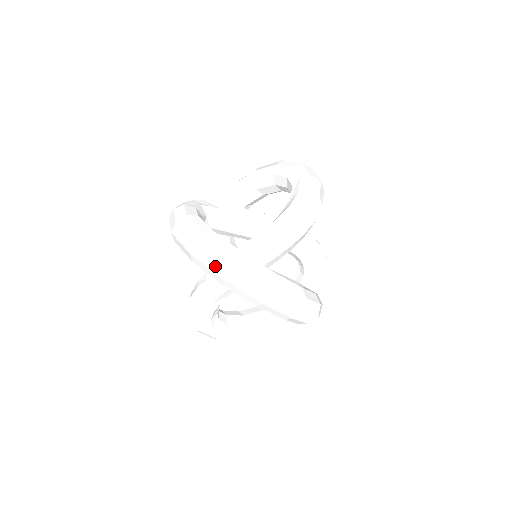
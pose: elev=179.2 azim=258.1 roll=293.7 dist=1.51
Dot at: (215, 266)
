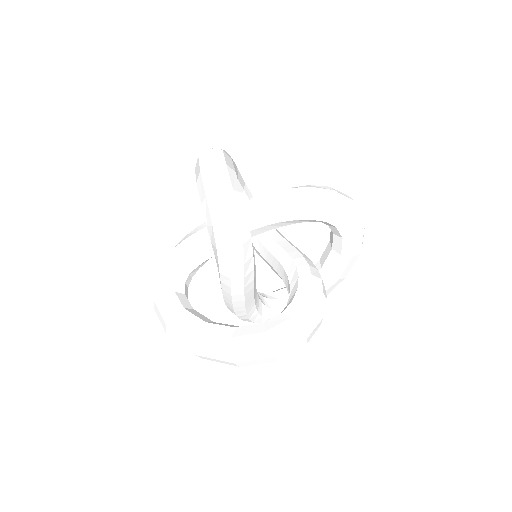
Dot at: occluded
